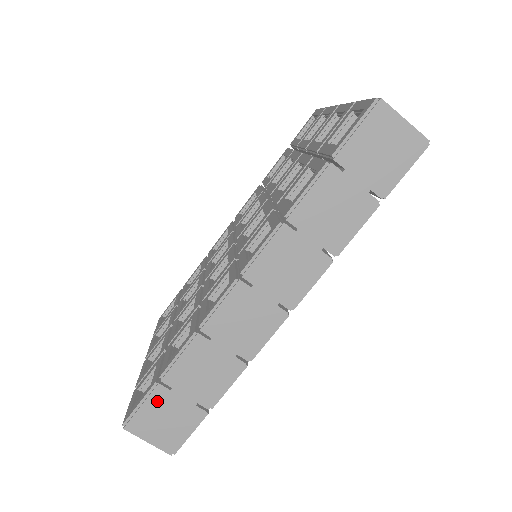
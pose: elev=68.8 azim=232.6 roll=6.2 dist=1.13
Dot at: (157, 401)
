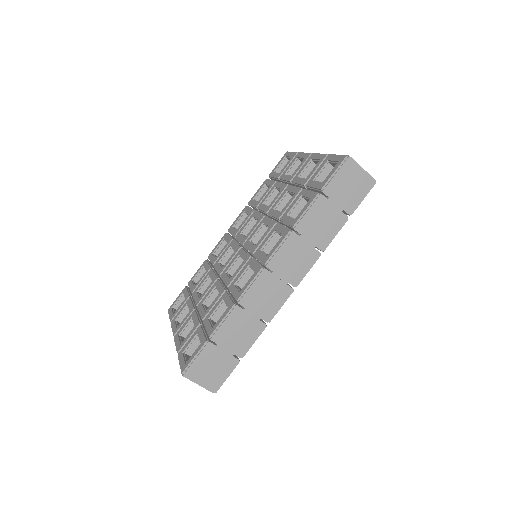
Dot at: (207, 354)
